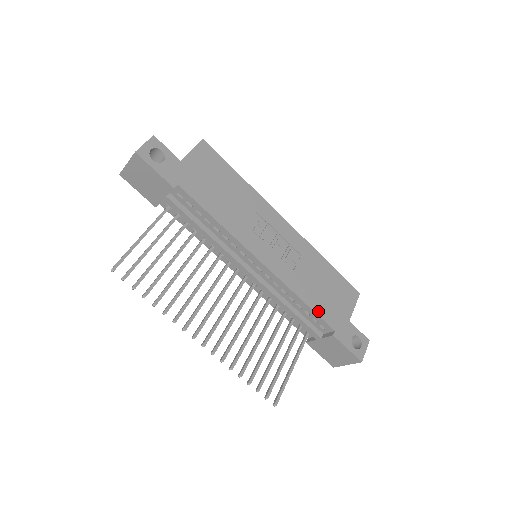
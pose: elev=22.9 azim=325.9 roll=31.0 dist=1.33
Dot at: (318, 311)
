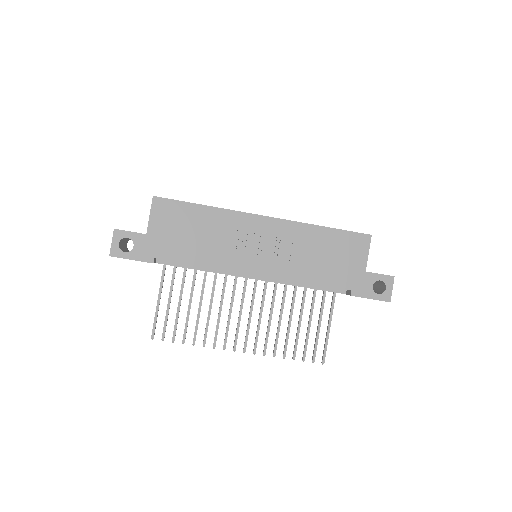
Dot at: (328, 283)
